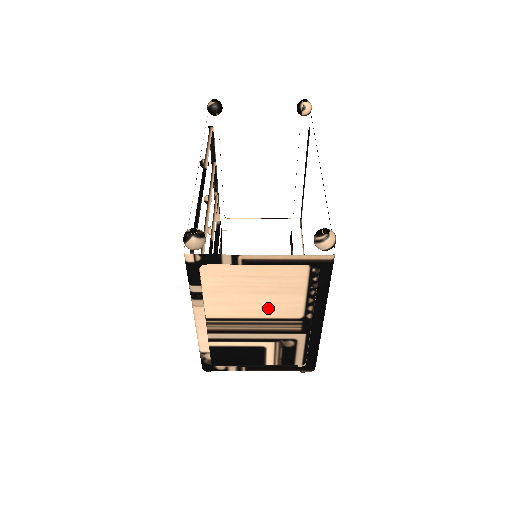
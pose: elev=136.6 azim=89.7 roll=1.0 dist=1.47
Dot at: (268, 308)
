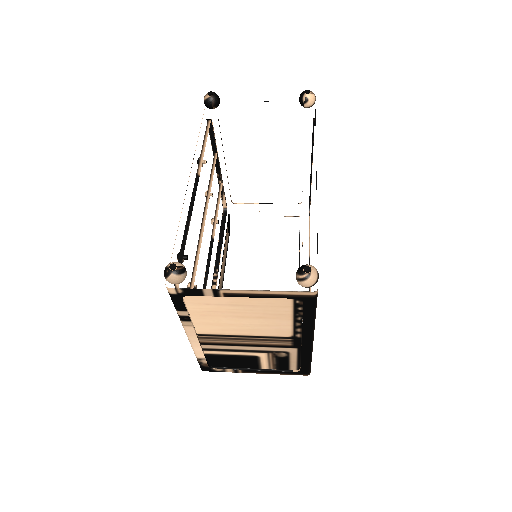
Dot at: (256, 328)
